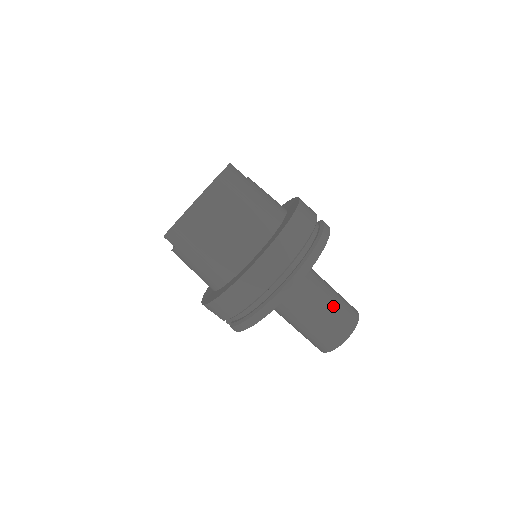
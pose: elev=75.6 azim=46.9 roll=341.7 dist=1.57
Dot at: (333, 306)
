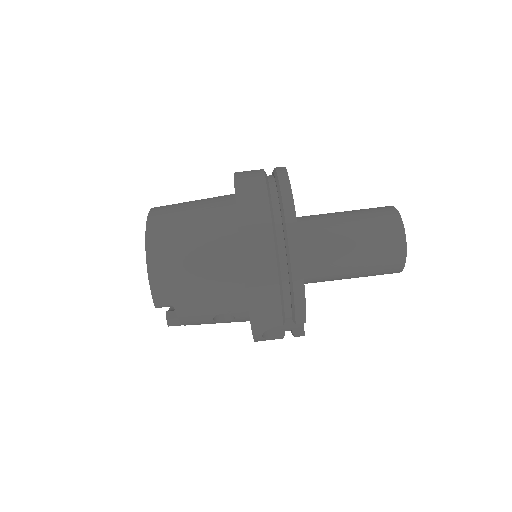
Dot at: (358, 216)
